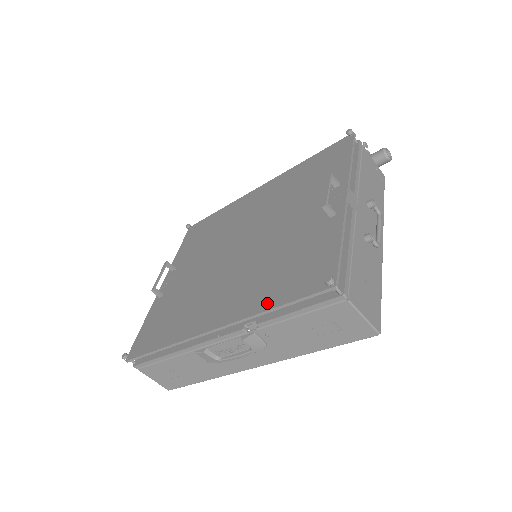
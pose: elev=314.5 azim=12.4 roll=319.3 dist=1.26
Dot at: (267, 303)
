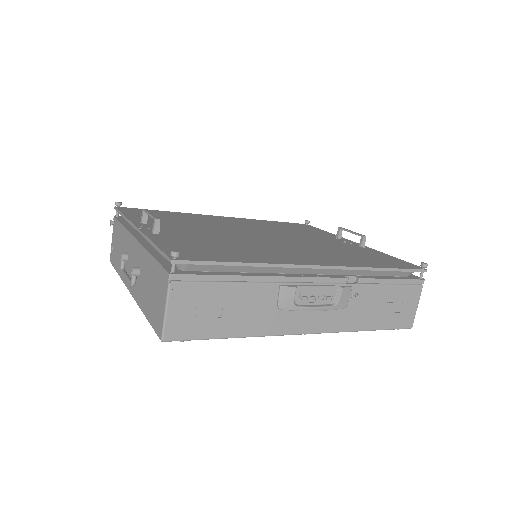
Dot at: (373, 265)
